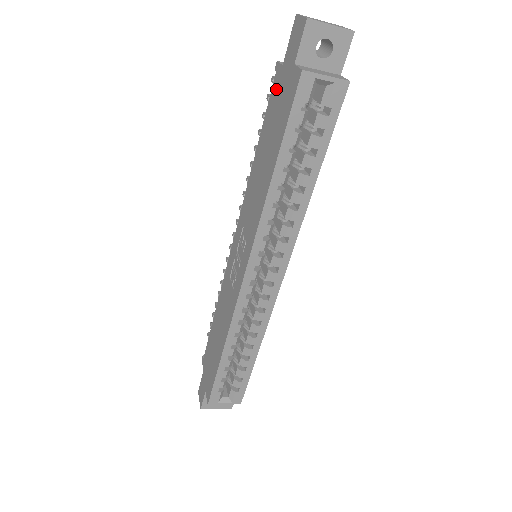
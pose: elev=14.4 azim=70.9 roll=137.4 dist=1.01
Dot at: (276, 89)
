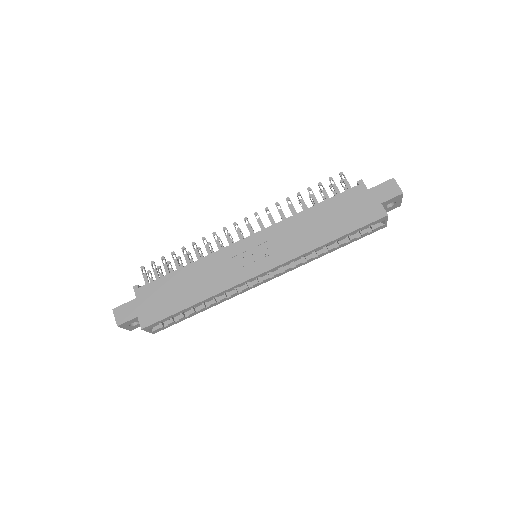
Dot at: (355, 195)
